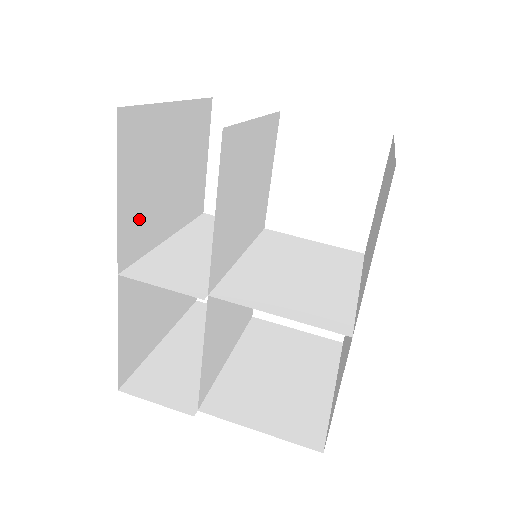
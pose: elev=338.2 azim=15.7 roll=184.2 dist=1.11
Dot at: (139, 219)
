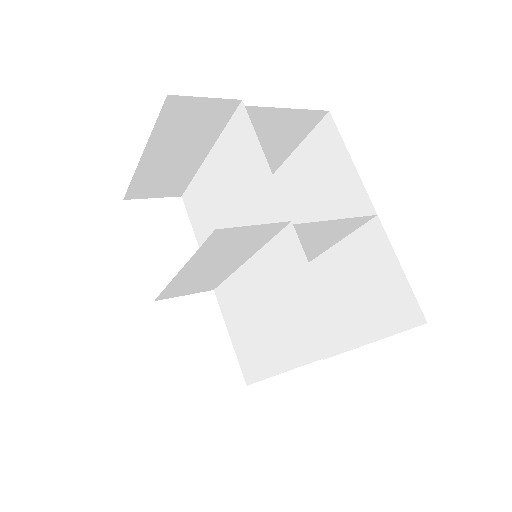
Dot at: occluded
